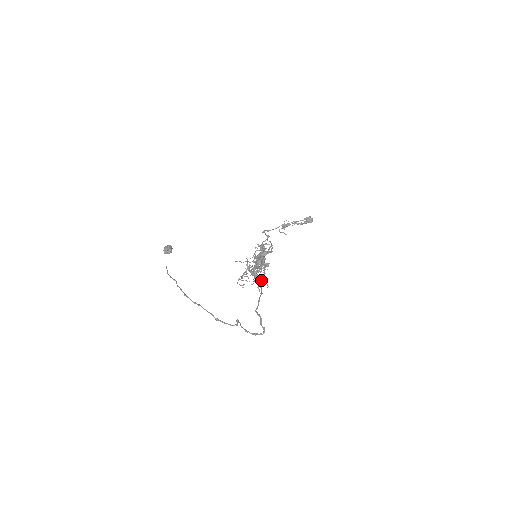
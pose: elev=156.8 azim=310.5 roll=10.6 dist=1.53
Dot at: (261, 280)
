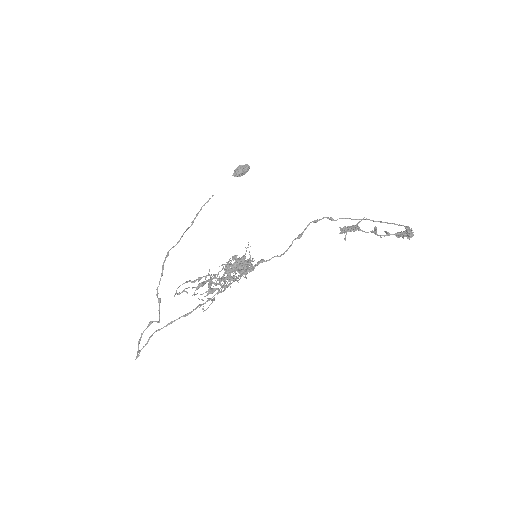
Dot at: (201, 299)
